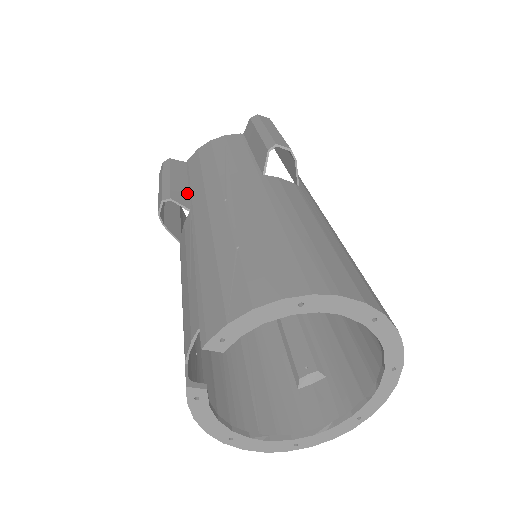
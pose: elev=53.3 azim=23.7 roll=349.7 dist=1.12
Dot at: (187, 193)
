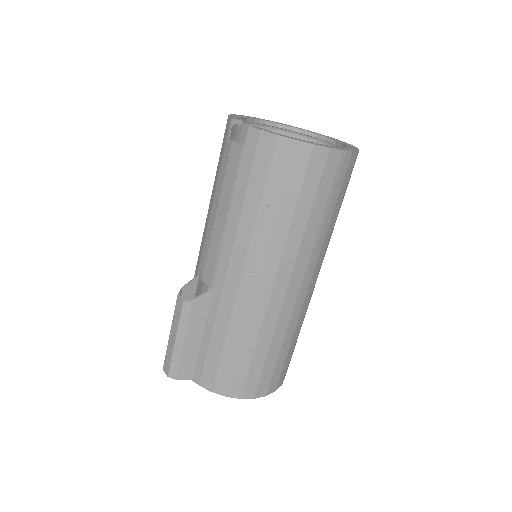
Dot at: occluded
